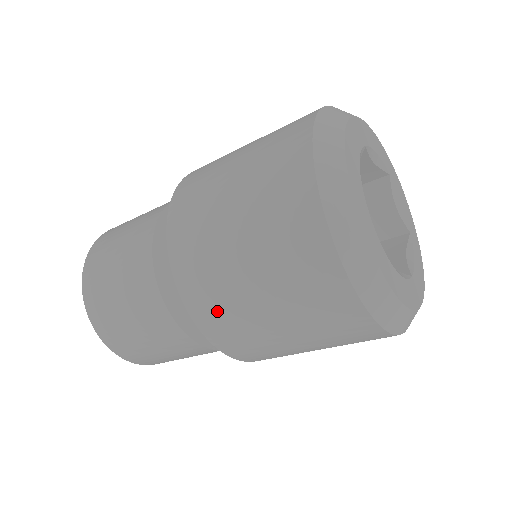
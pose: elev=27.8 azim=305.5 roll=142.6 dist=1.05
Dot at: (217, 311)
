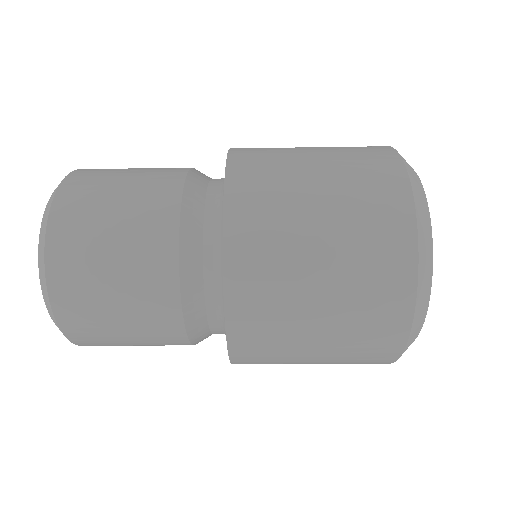
Dot at: (261, 279)
